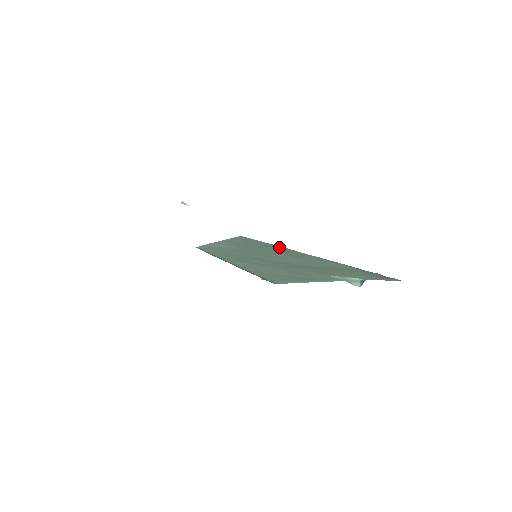
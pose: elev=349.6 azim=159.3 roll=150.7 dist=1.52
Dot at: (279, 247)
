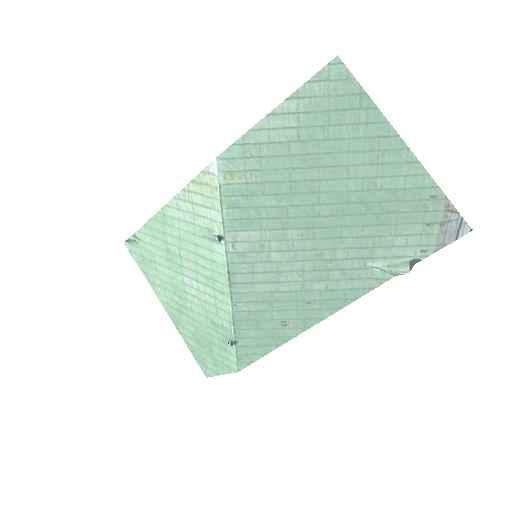
Dot at: (367, 105)
